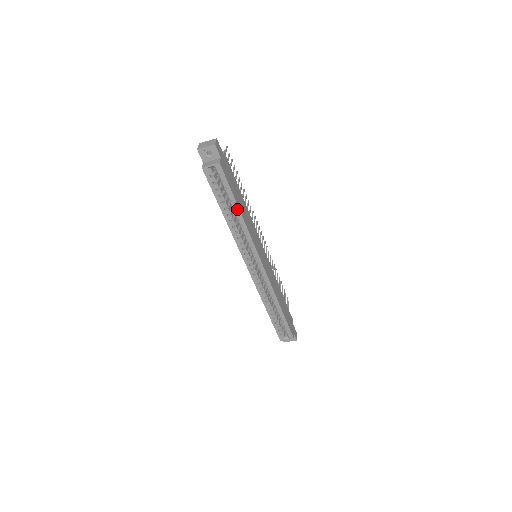
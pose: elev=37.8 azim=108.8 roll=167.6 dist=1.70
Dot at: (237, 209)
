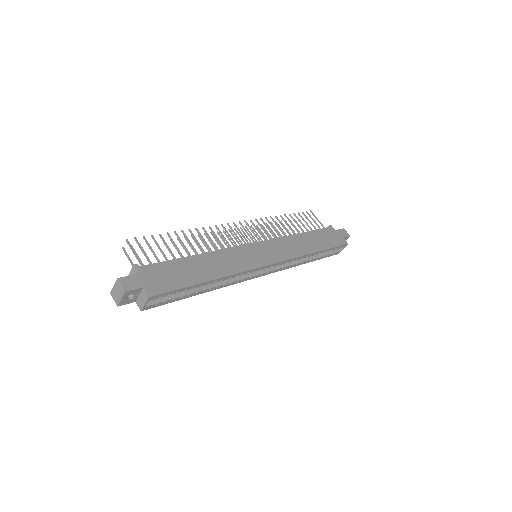
Dot at: (205, 283)
